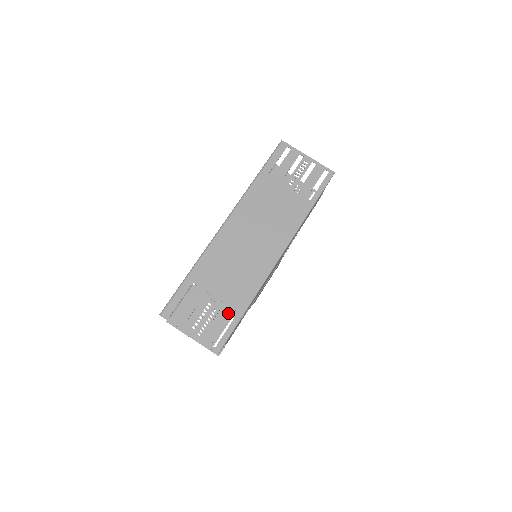
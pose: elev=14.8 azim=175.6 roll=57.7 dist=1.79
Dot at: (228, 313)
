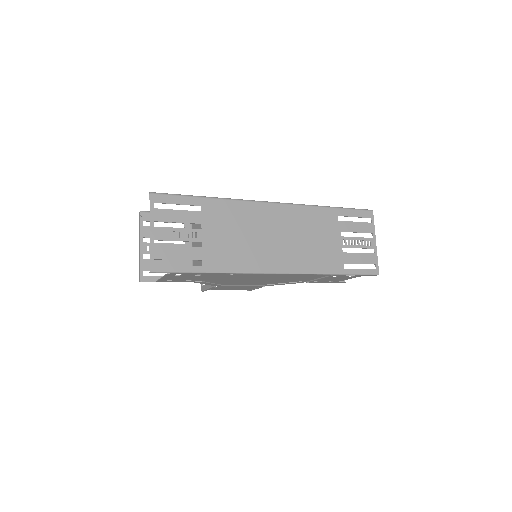
Dot at: (195, 257)
